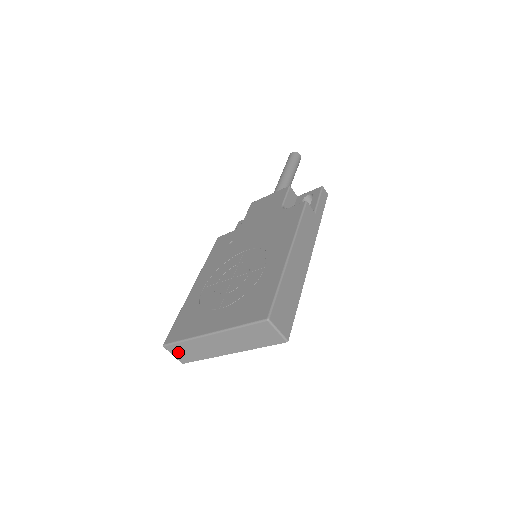
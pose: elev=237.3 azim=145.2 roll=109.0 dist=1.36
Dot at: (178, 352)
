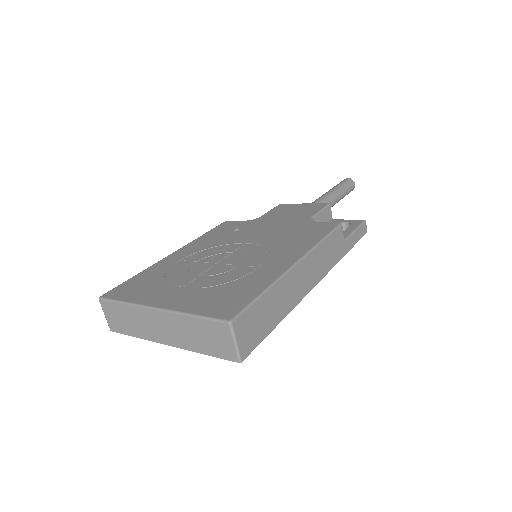
Dot at: (112, 314)
